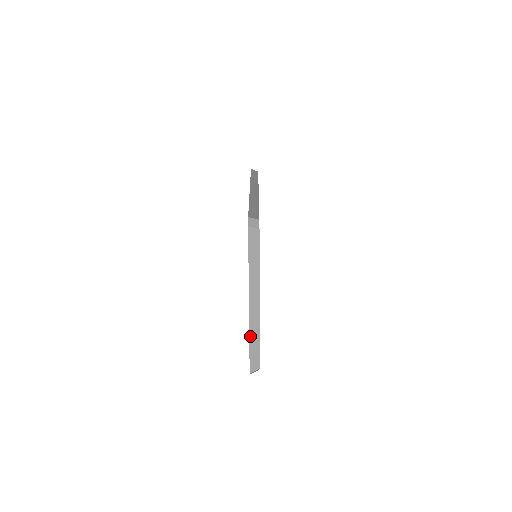
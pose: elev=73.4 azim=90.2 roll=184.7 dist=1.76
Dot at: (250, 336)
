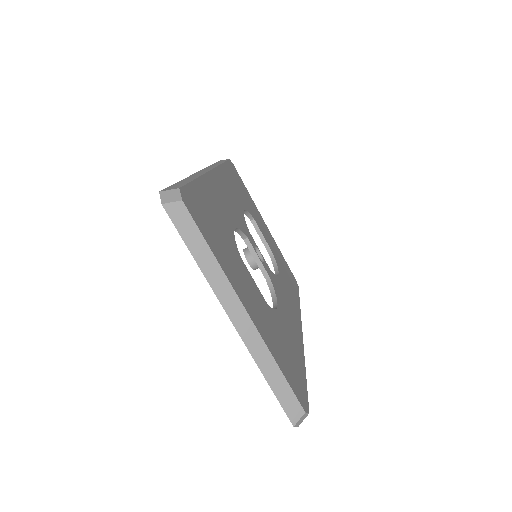
Dot at: (261, 369)
